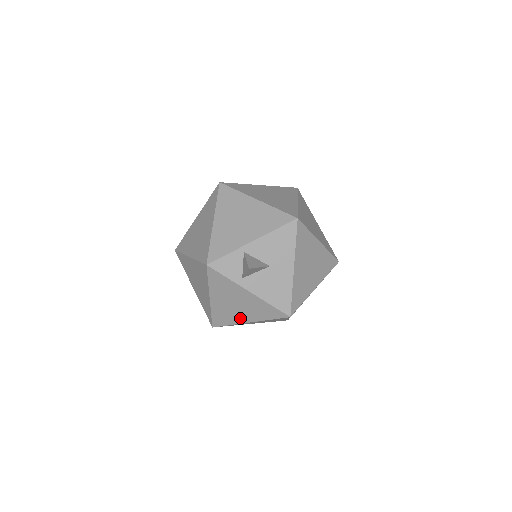
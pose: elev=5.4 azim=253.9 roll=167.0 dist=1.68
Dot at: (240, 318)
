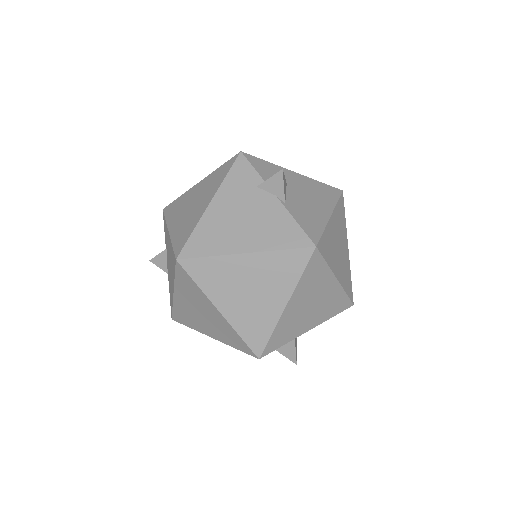
Dot at: occluded
